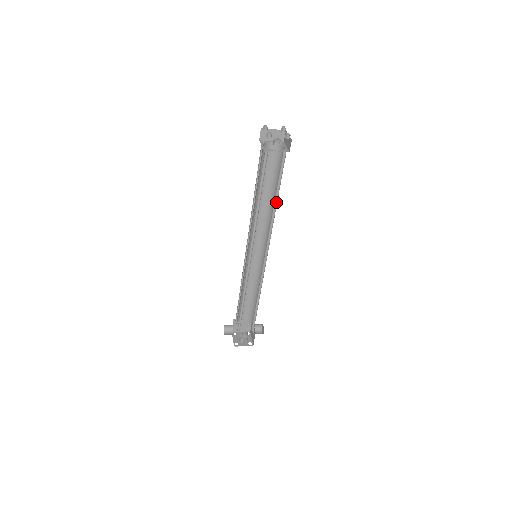
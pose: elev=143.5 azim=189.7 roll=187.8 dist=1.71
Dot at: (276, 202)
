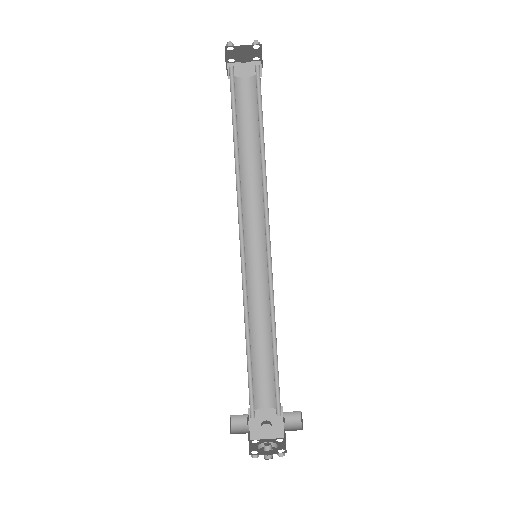
Dot at: (263, 147)
